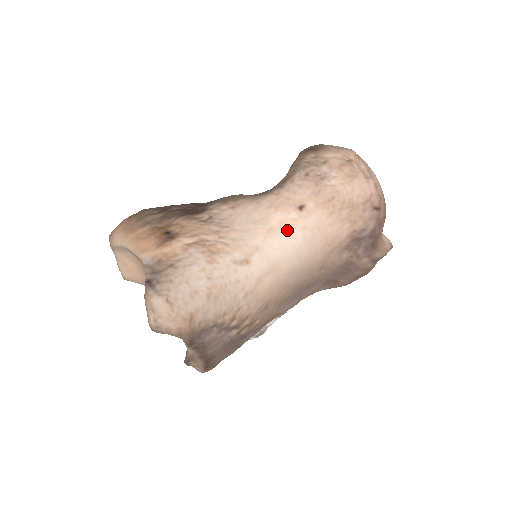
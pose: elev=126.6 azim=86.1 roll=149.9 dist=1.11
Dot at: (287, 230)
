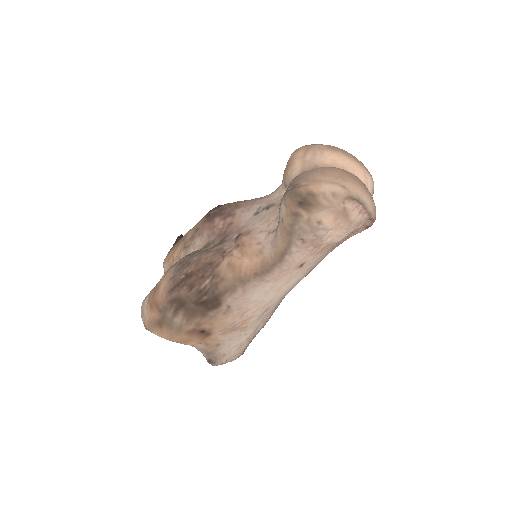
Dot at: (292, 280)
